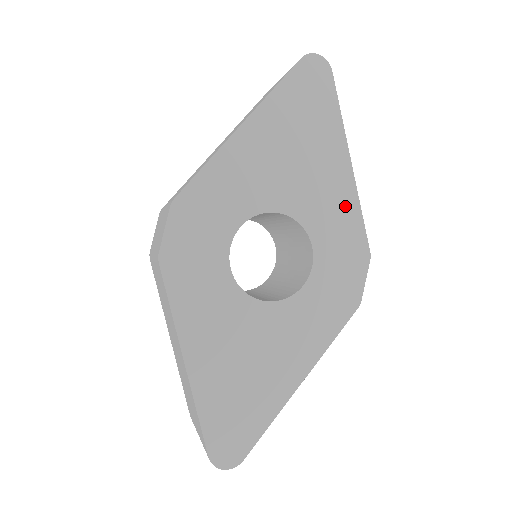
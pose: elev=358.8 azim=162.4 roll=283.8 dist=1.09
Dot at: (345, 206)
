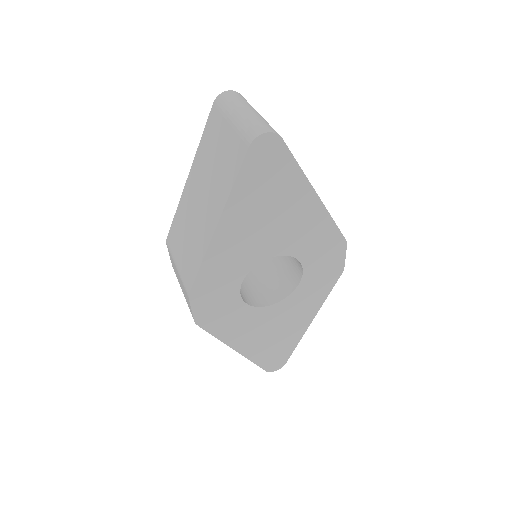
Dot at: (320, 226)
